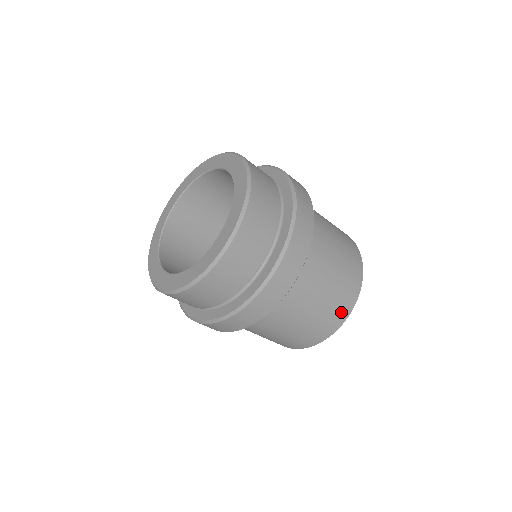
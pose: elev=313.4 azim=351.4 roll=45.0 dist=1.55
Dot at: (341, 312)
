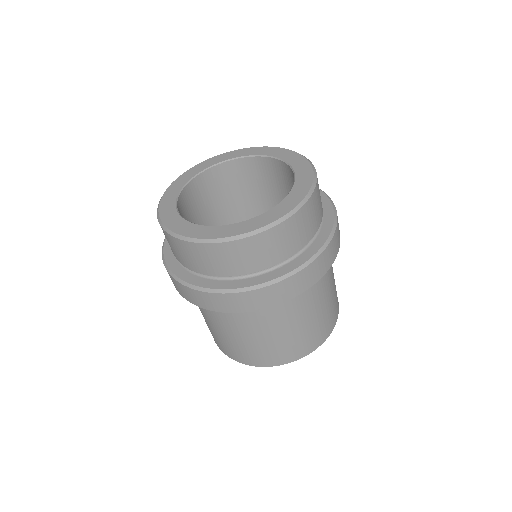
Dot at: occluded
